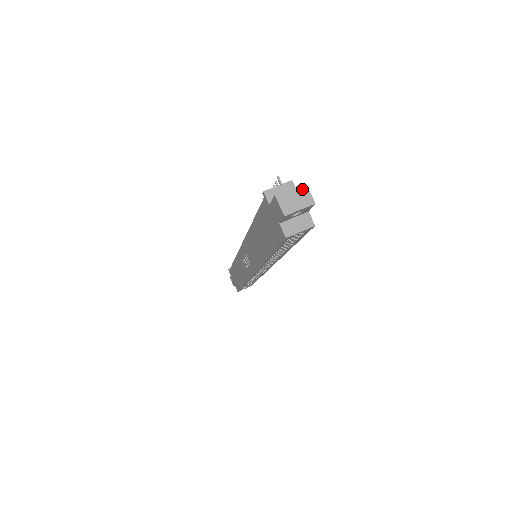
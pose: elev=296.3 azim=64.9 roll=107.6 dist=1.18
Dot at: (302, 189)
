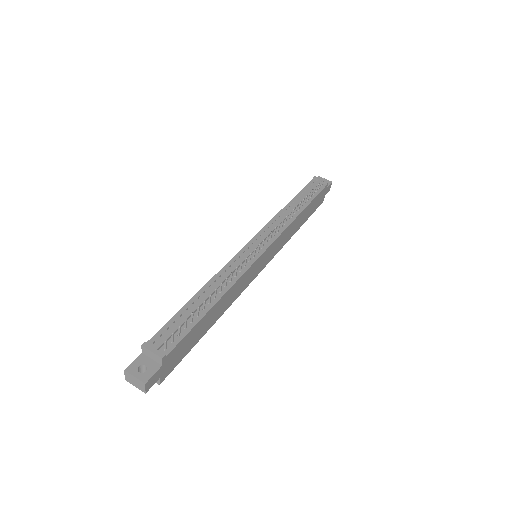
Dot at: (141, 383)
